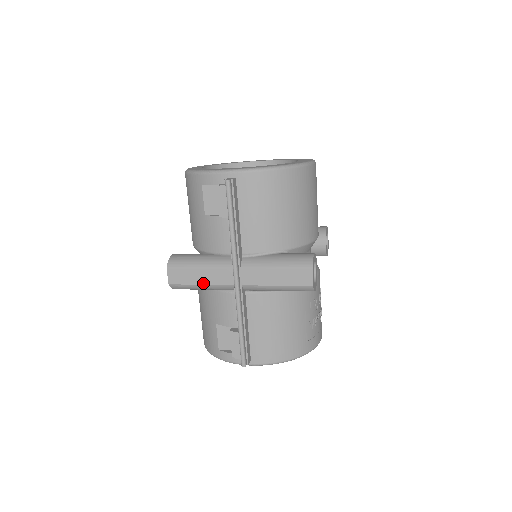
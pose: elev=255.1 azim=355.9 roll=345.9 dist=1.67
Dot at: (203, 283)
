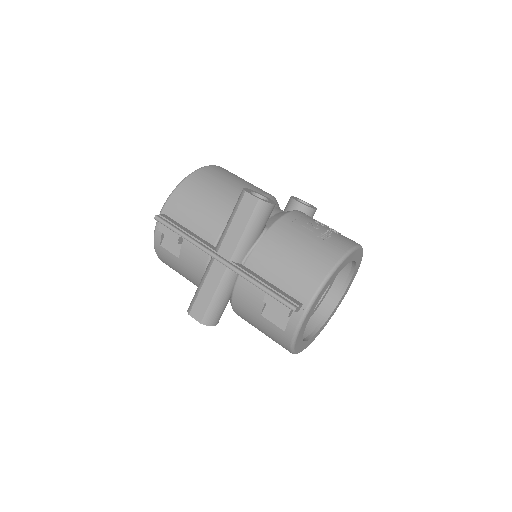
Dot at: (213, 293)
